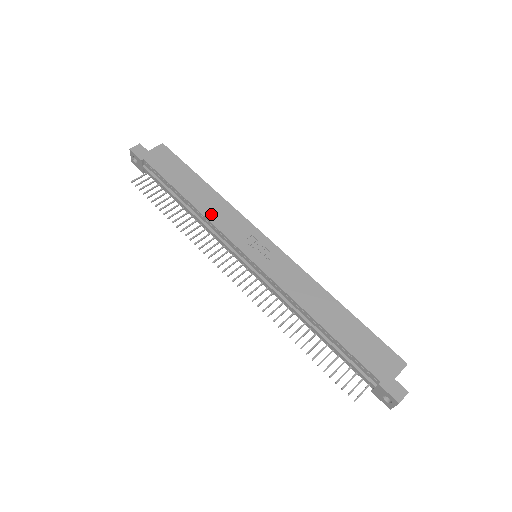
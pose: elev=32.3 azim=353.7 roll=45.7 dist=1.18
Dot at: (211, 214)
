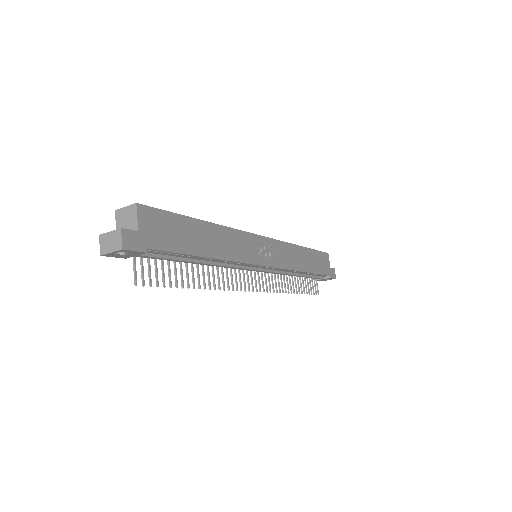
Dot at: (232, 254)
